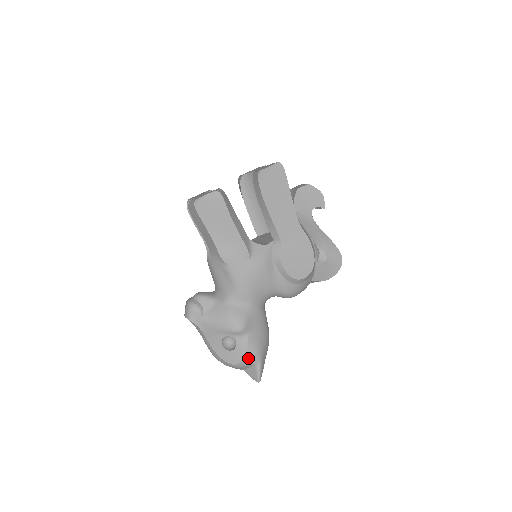
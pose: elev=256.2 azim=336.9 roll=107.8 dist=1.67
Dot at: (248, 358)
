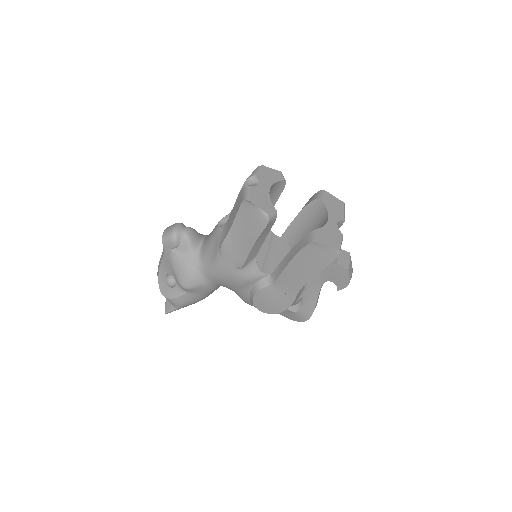
Dot at: (172, 301)
